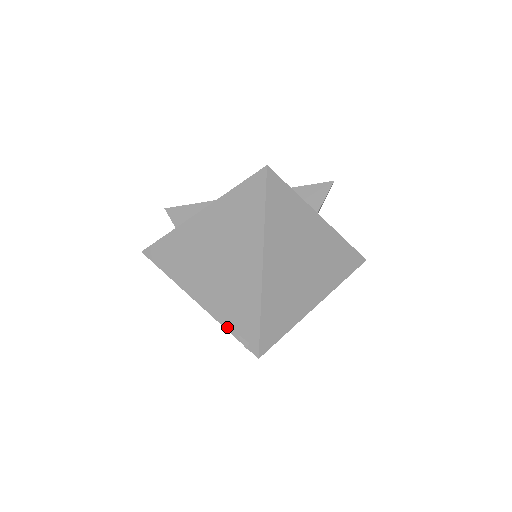
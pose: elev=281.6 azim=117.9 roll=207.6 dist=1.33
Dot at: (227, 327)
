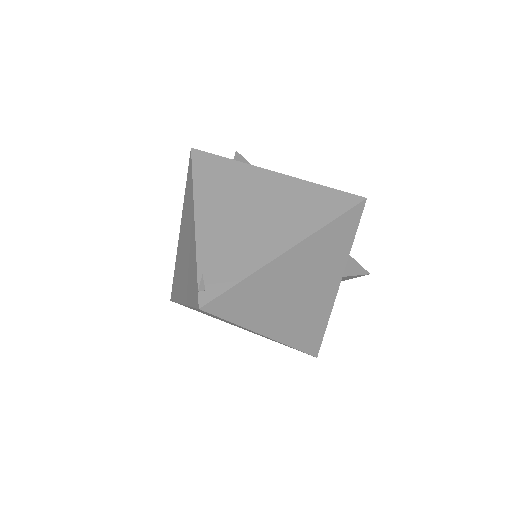
Dot at: (200, 261)
